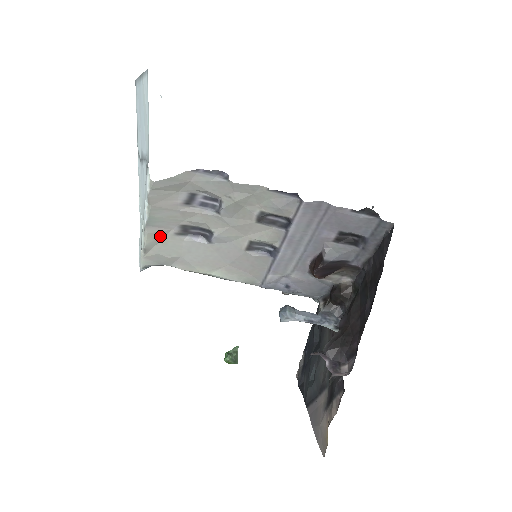
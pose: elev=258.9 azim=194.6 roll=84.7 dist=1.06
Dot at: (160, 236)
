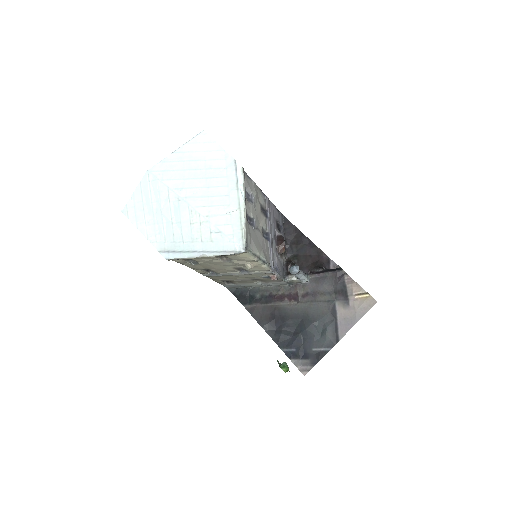
Dot at: occluded
